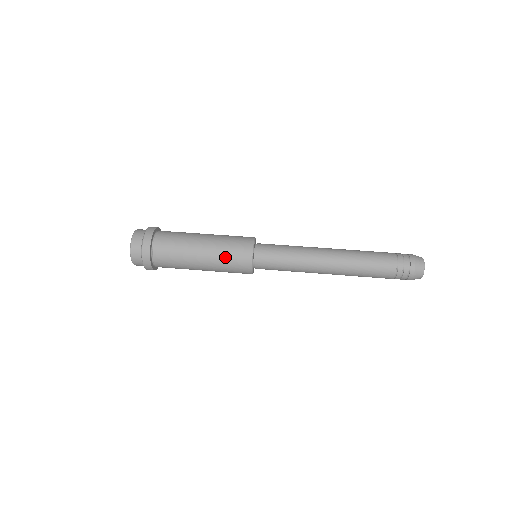
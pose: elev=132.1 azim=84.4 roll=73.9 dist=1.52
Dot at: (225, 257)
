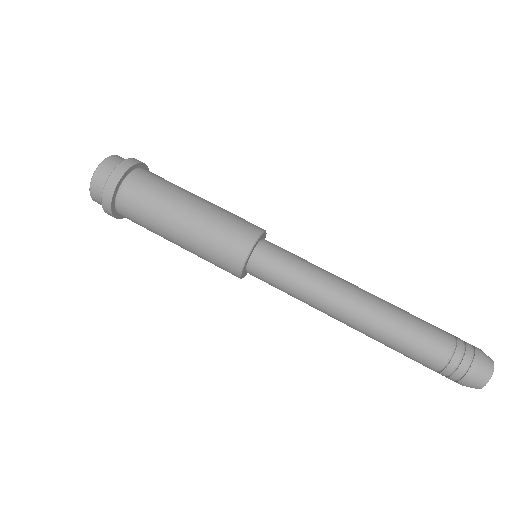
Dot at: (213, 235)
